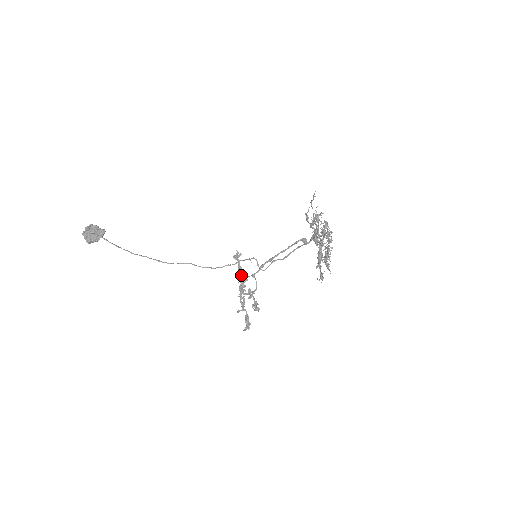
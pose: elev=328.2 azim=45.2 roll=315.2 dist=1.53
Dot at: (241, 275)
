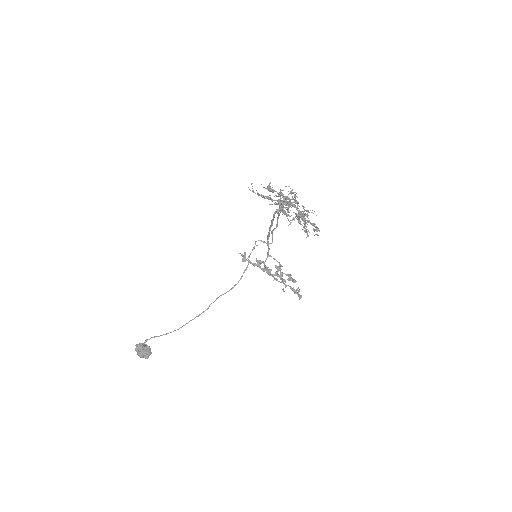
Dot at: (260, 268)
